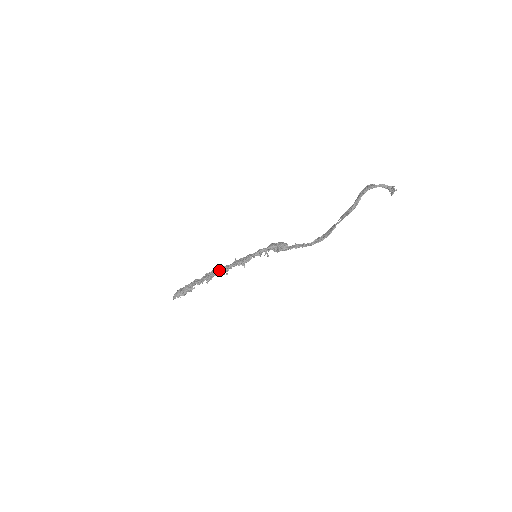
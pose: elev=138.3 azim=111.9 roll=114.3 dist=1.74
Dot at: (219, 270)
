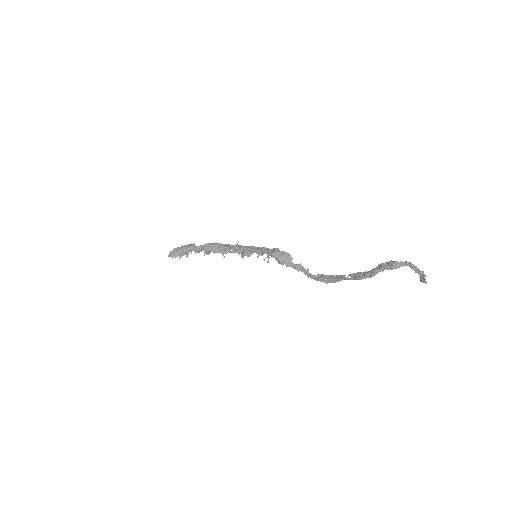
Dot at: (218, 248)
